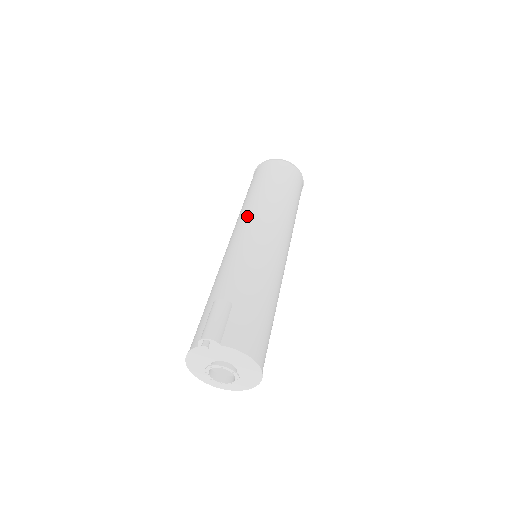
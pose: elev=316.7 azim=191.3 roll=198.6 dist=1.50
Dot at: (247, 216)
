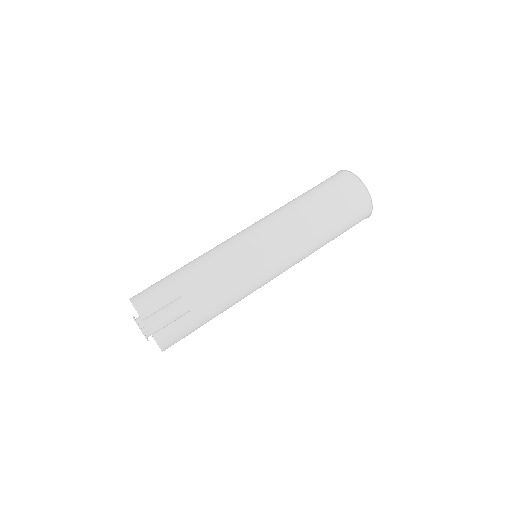
Dot at: (284, 234)
